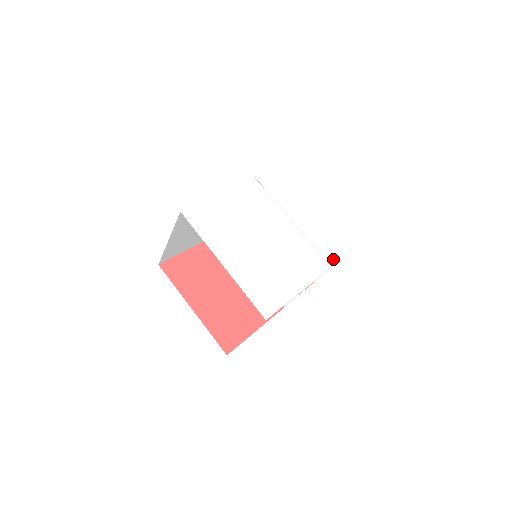
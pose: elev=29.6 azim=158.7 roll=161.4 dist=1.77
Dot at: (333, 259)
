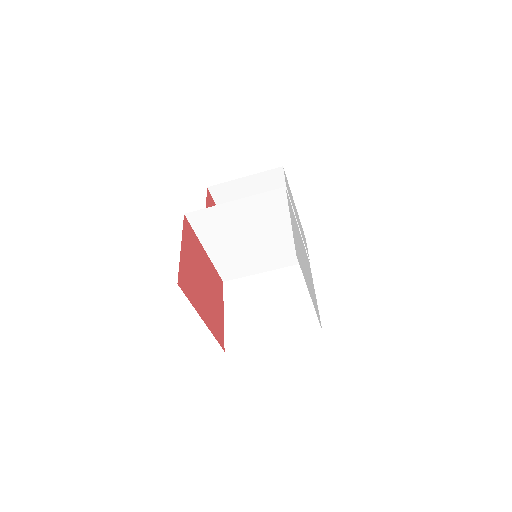
Dot at: (308, 254)
